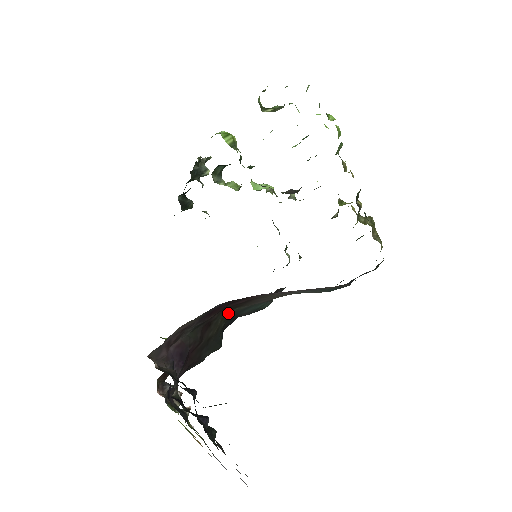
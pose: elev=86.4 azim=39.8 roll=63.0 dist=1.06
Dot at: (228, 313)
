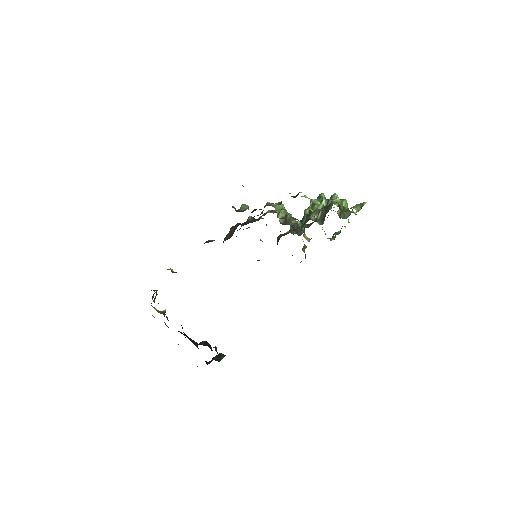
Dot at: occluded
